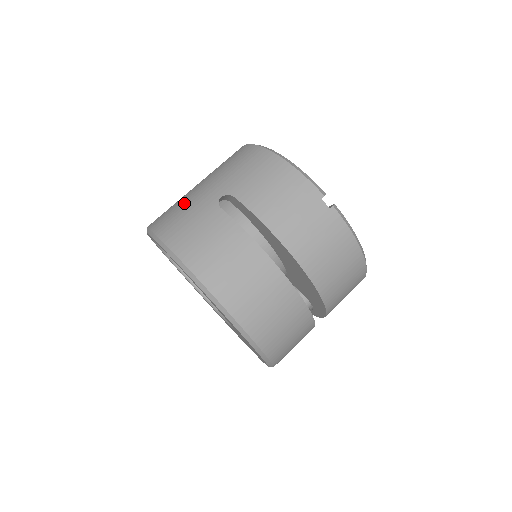
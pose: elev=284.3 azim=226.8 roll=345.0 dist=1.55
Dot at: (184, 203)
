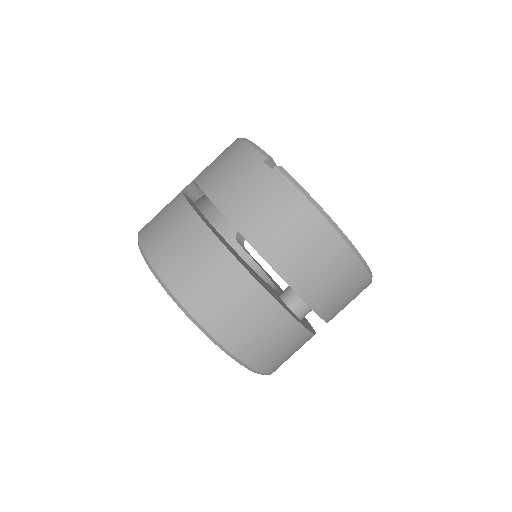
Dot at: occluded
